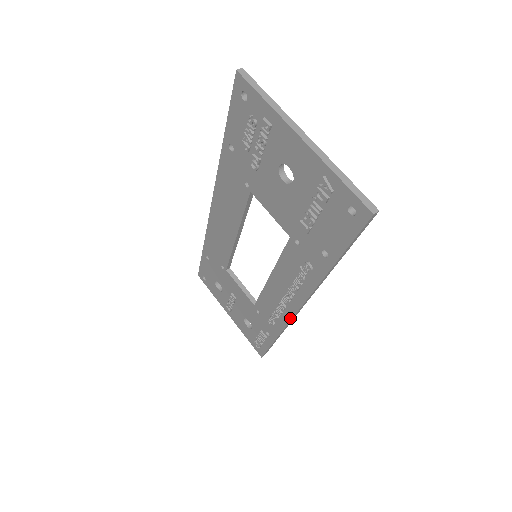
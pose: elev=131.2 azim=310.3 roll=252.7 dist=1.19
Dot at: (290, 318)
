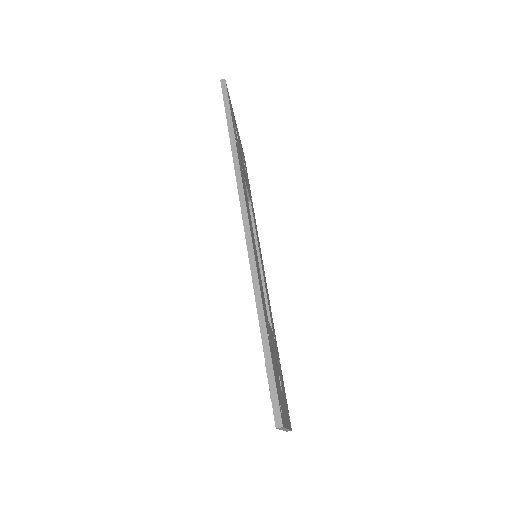
Dot at: occluded
